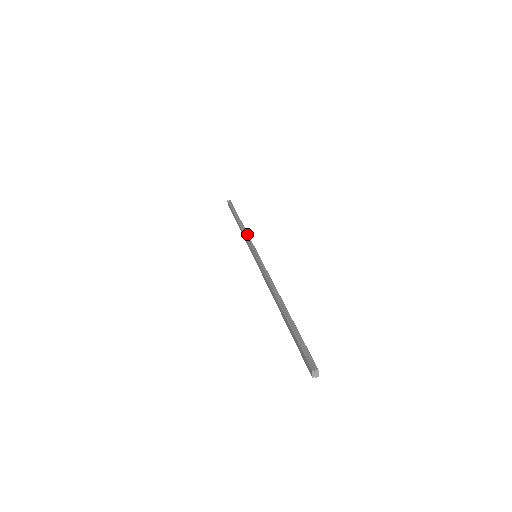
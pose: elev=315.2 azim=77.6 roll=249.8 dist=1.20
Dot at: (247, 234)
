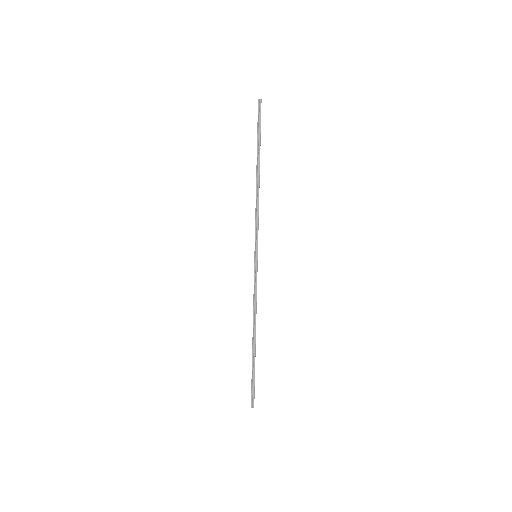
Dot at: (258, 212)
